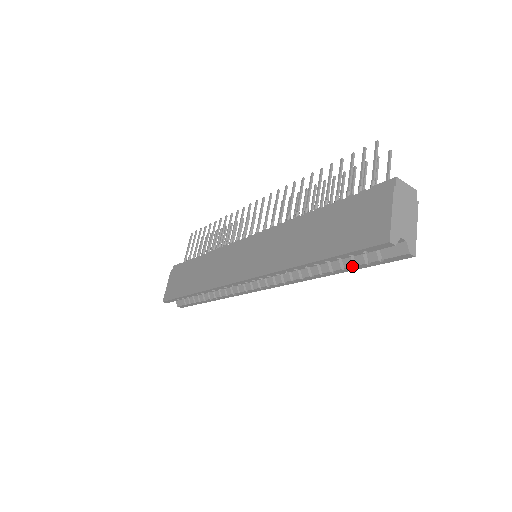
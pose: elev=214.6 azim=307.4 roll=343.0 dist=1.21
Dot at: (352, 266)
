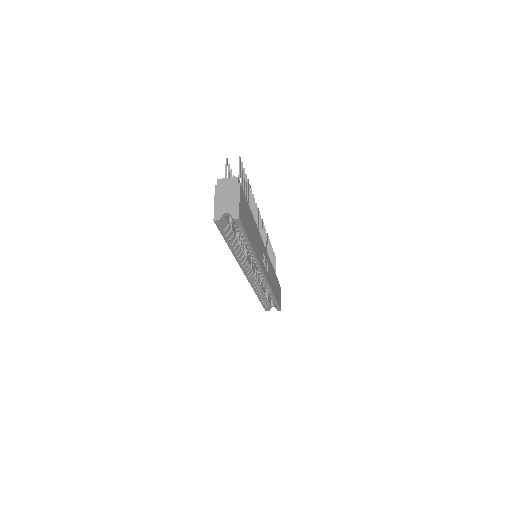
Dot at: (243, 239)
